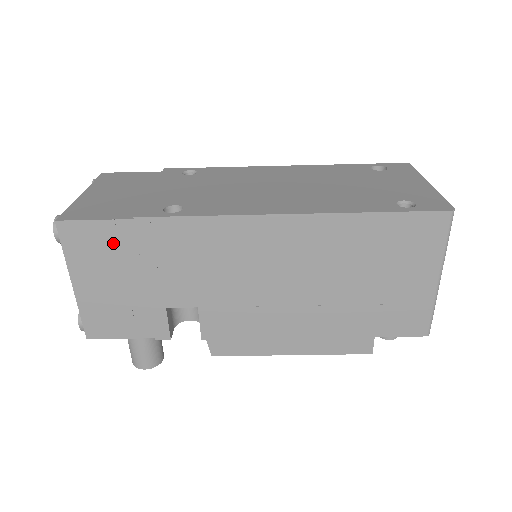
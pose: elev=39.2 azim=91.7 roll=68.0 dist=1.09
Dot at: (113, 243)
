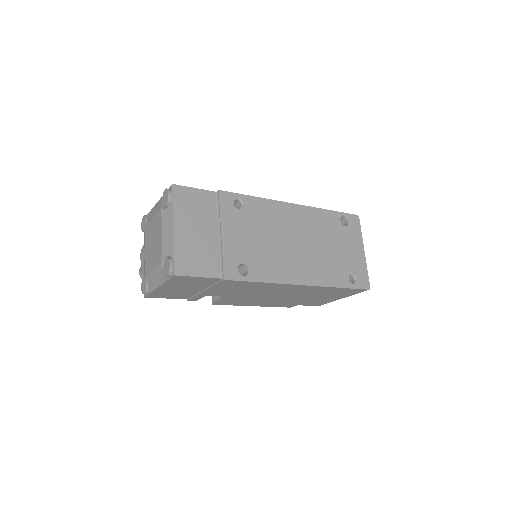
Dot at: (201, 282)
